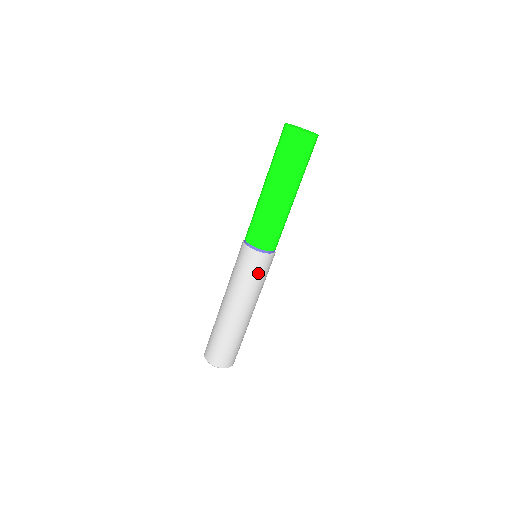
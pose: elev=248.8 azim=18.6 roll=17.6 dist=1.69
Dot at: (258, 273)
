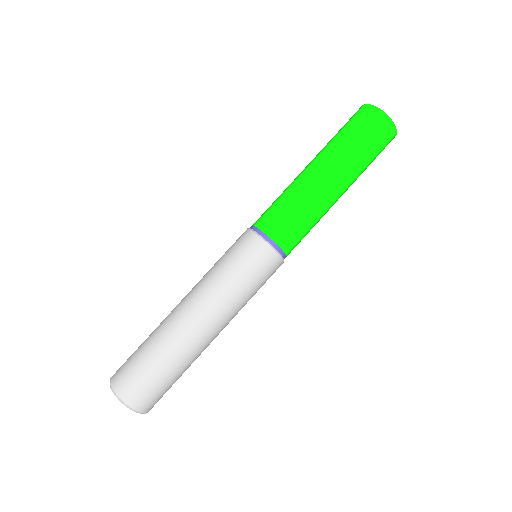
Dot at: (261, 280)
